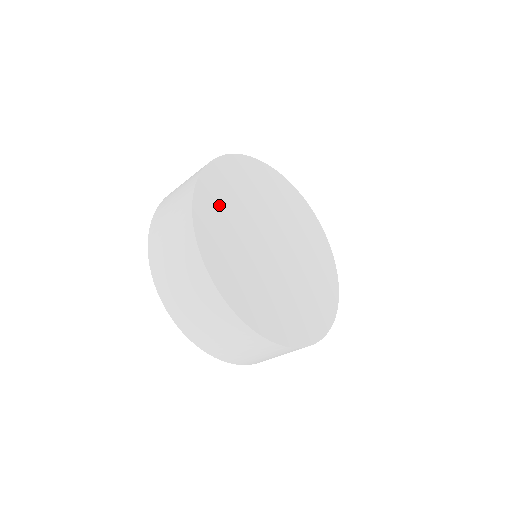
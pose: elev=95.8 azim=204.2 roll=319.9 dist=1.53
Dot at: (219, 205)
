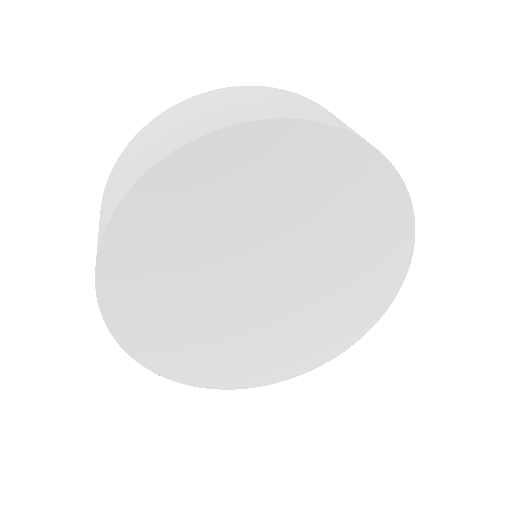
Dot at: (153, 315)
